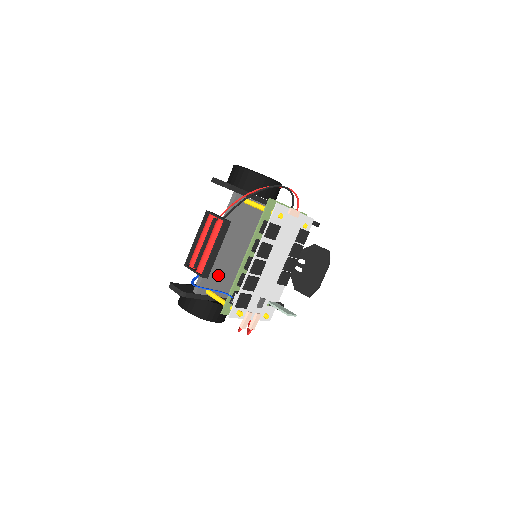
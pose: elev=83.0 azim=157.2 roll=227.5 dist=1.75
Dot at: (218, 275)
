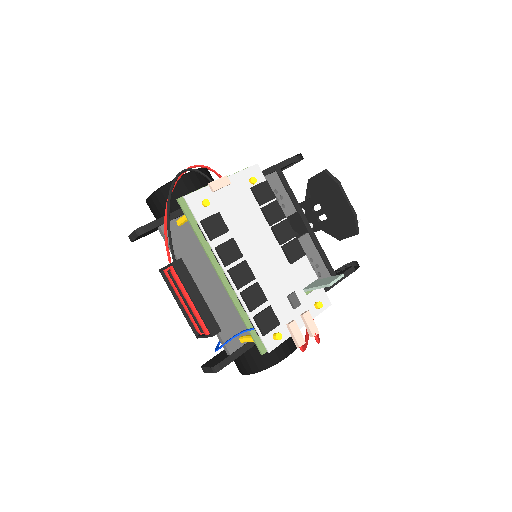
Dot at: (235, 314)
